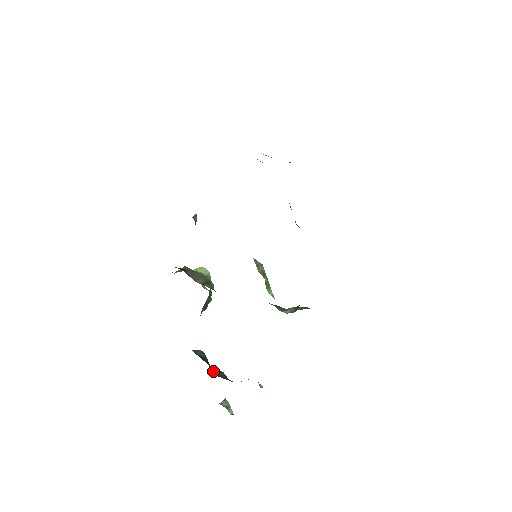
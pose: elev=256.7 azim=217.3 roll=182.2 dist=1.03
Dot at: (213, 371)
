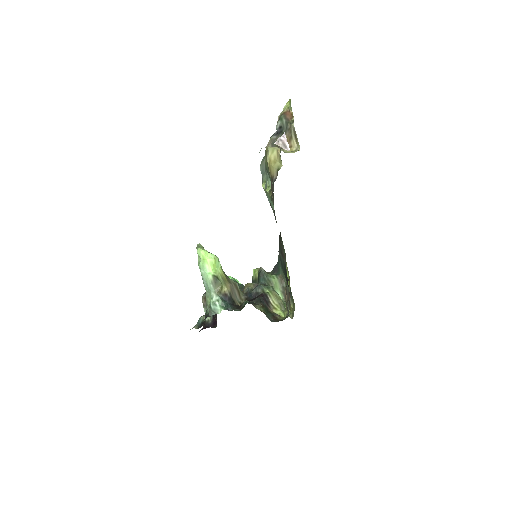
Dot at: occluded
